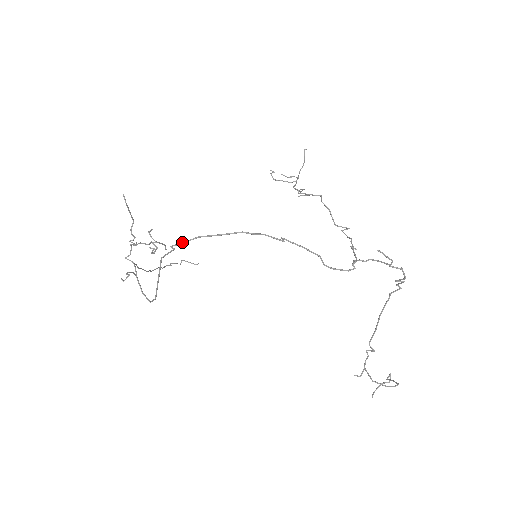
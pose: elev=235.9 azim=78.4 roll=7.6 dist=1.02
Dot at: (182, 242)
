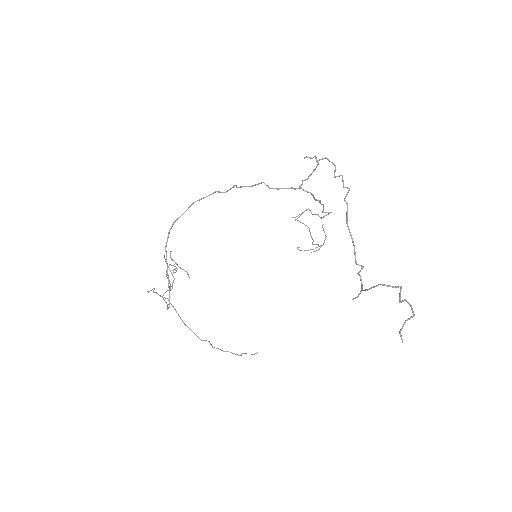
Dot at: (173, 222)
